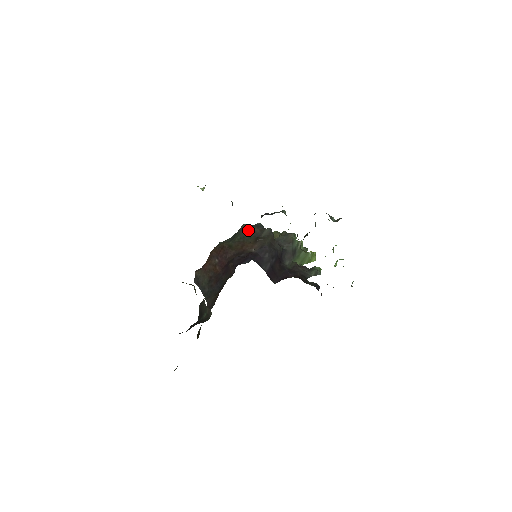
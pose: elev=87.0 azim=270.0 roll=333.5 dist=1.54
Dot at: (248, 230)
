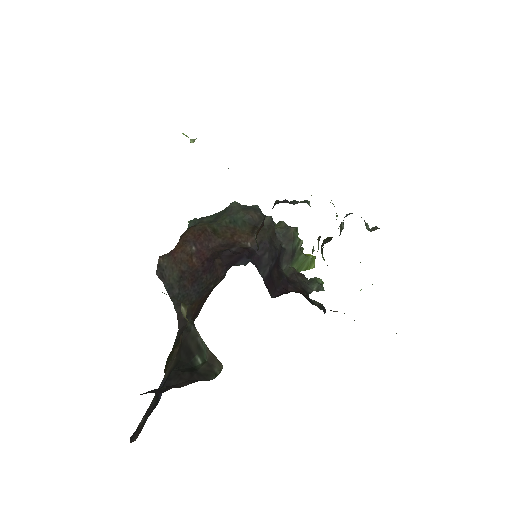
Dot at: (242, 213)
